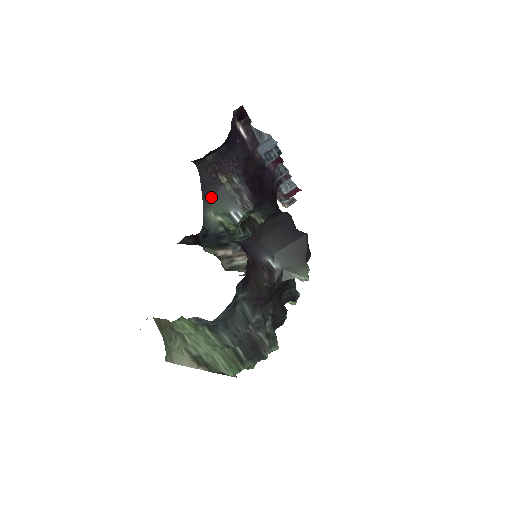
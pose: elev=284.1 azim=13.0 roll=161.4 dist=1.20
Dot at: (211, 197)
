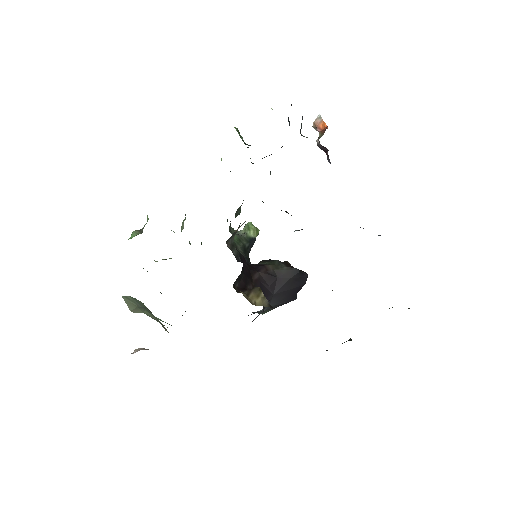
Dot at: occluded
